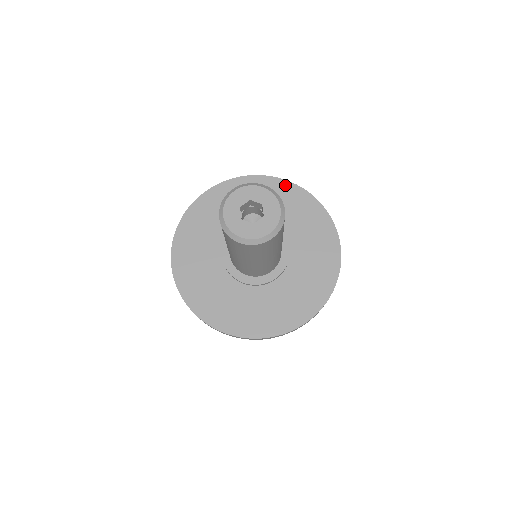
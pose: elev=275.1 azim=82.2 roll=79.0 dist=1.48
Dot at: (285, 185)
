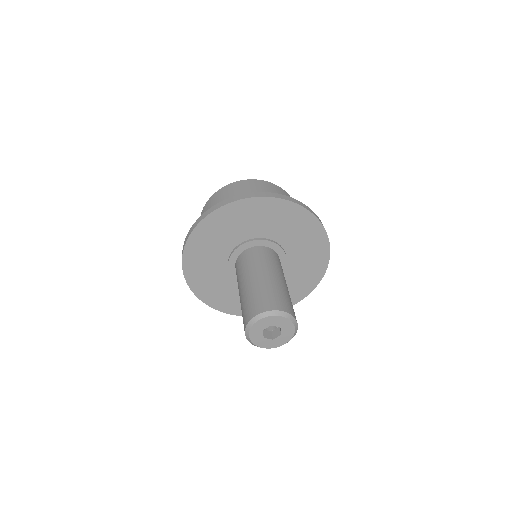
Dot at: (288, 206)
